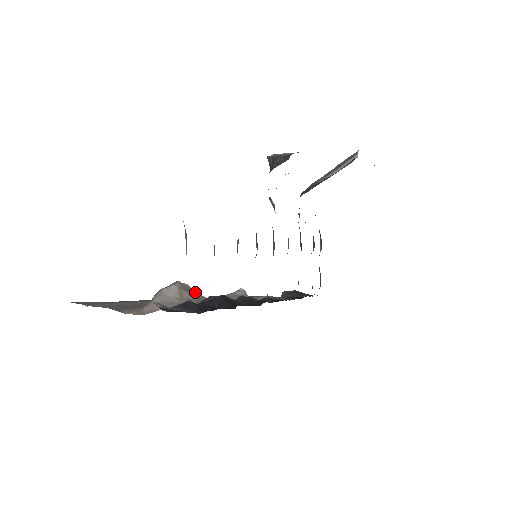
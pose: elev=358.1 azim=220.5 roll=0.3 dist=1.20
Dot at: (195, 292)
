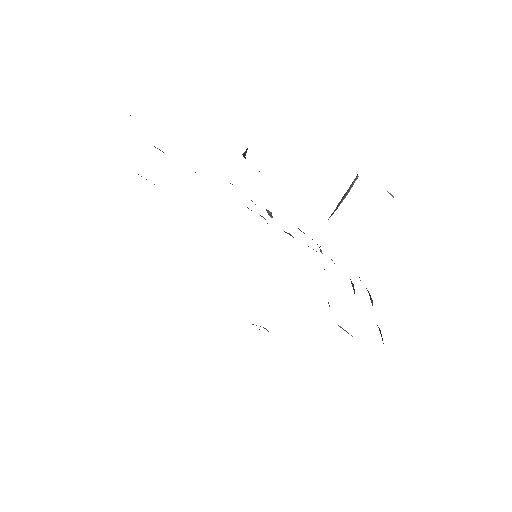
Dot at: occluded
